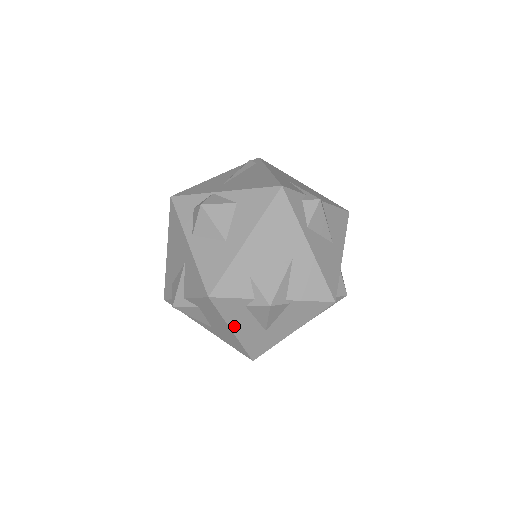
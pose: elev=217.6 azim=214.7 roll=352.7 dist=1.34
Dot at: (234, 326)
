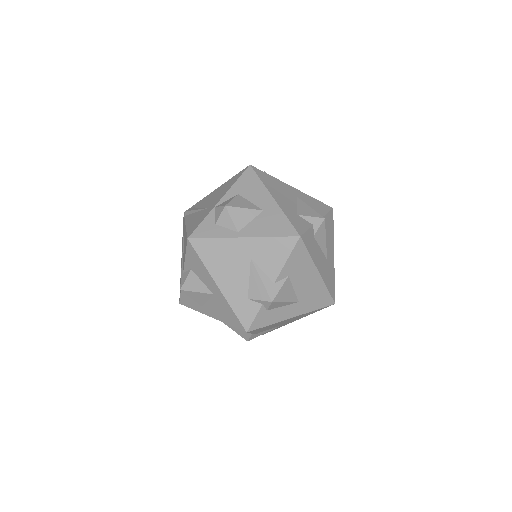
Dot at: (317, 265)
